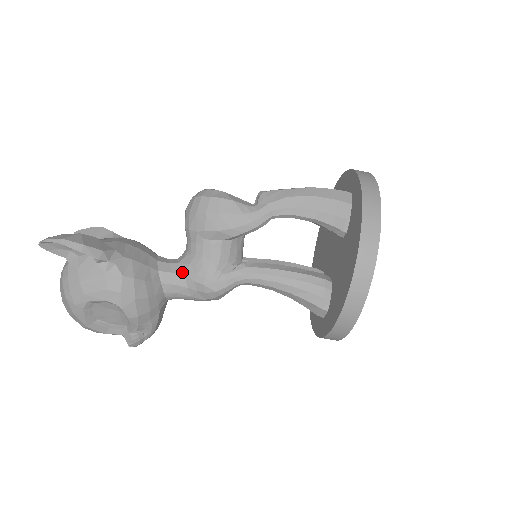
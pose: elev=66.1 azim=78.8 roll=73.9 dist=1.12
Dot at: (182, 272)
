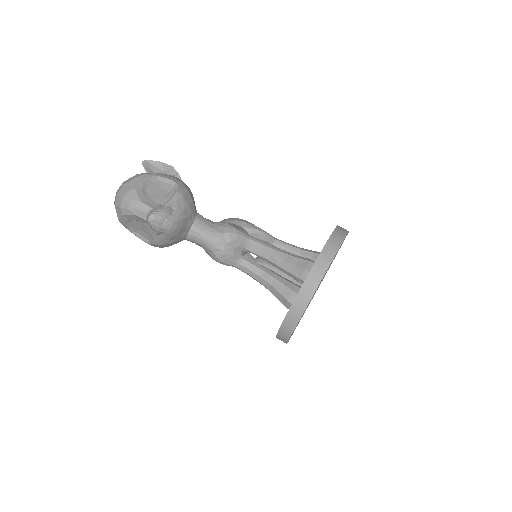
Dot at: occluded
